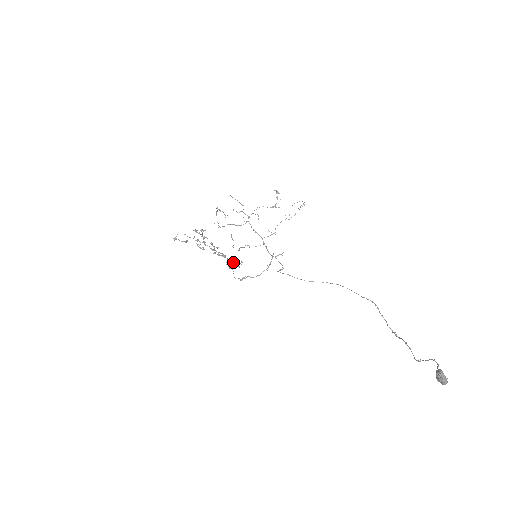
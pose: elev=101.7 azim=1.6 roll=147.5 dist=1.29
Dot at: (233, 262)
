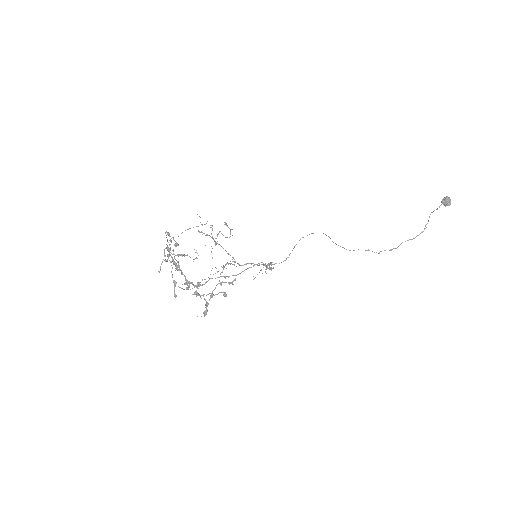
Dot at: occluded
